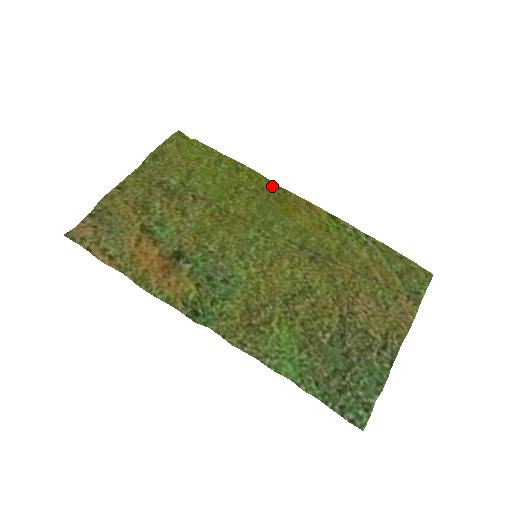
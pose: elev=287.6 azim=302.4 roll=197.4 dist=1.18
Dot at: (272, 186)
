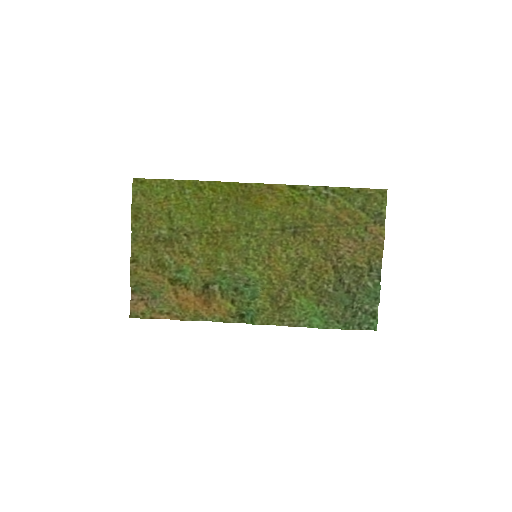
Dot at: (234, 187)
